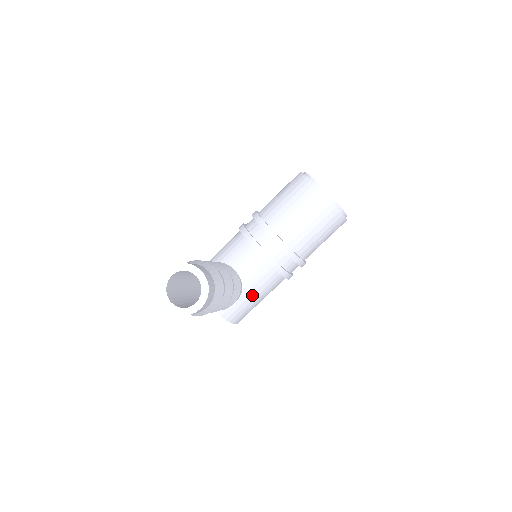
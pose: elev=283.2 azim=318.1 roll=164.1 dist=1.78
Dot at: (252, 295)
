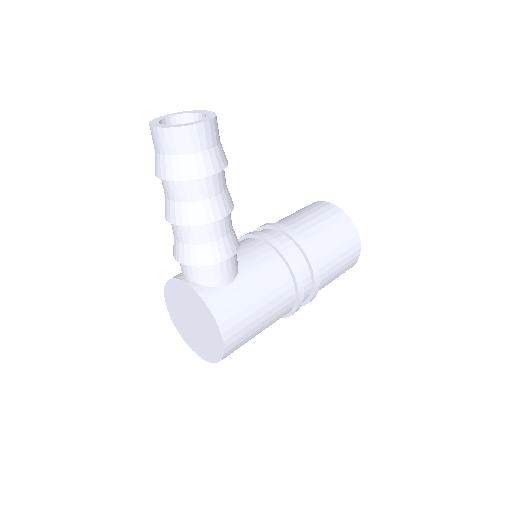
Dot at: (251, 285)
